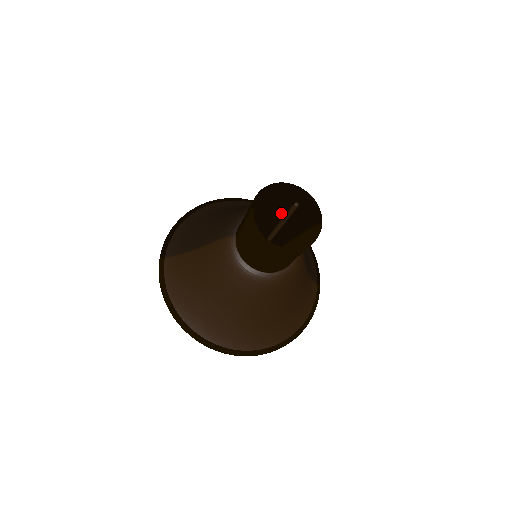
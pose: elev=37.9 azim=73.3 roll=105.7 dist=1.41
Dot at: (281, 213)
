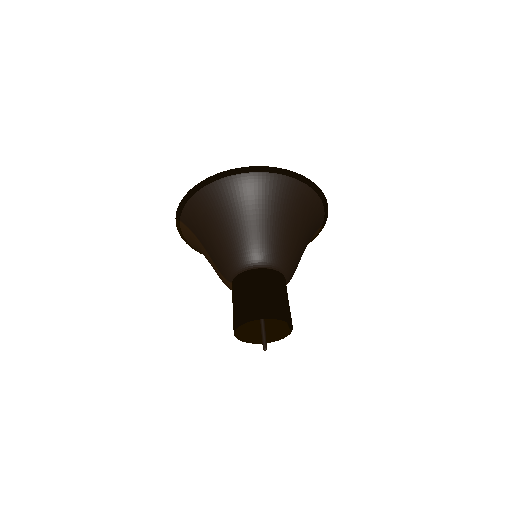
Dot at: occluded
